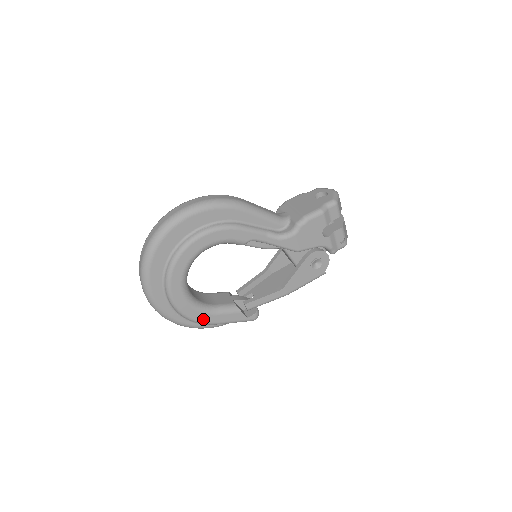
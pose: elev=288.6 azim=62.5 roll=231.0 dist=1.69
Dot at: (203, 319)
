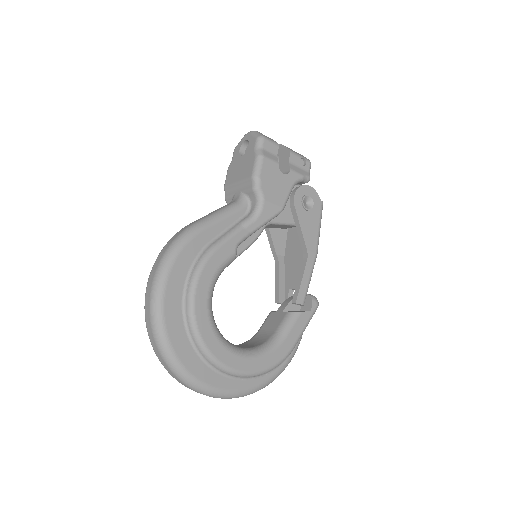
Dot at: (280, 356)
